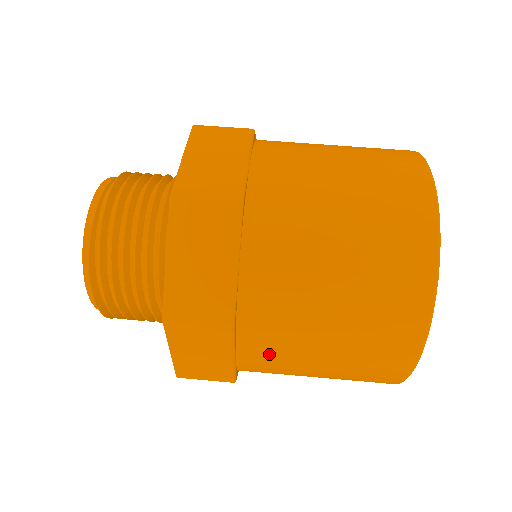
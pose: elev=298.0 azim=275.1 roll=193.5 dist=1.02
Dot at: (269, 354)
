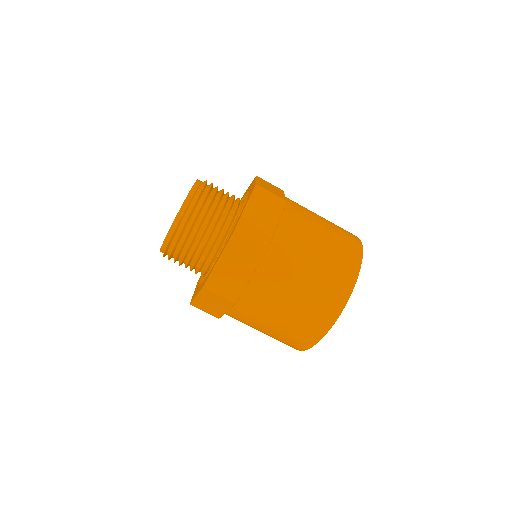
Dot at: (244, 317)
